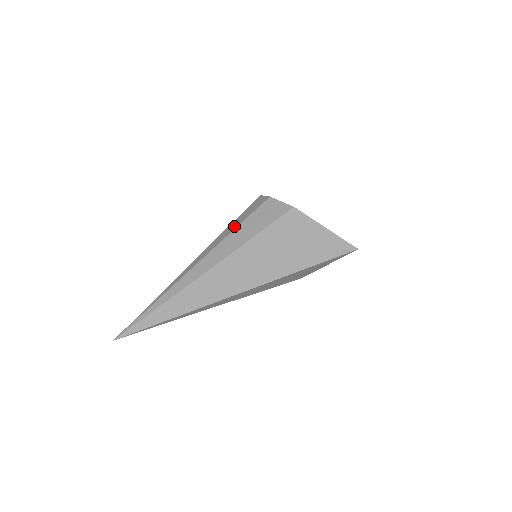
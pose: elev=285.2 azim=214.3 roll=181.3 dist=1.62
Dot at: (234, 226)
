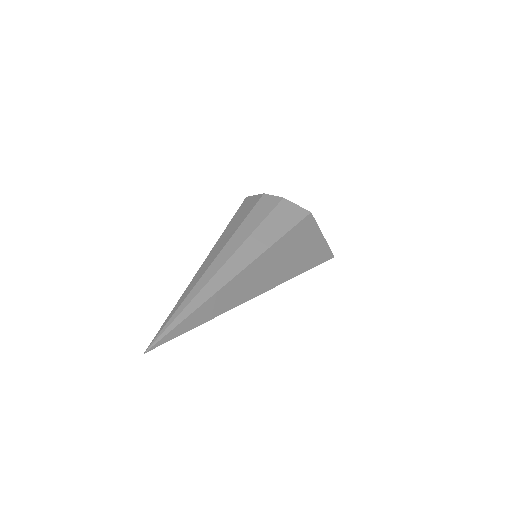
Dot at: (254, 223)
